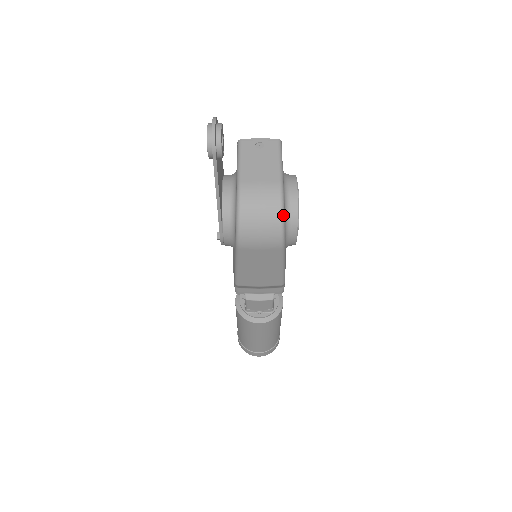
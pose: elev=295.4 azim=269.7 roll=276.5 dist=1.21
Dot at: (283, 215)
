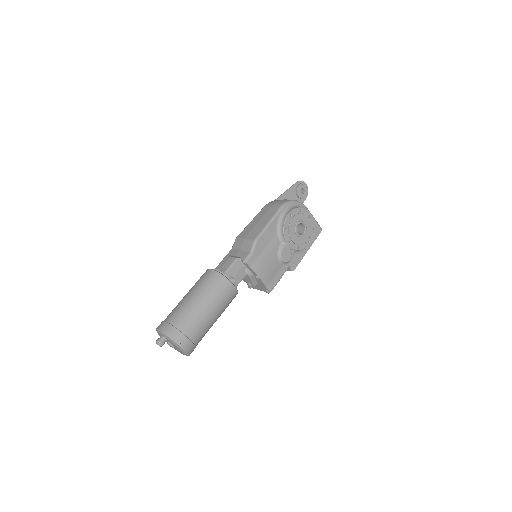
Dot at: (296, 201)
